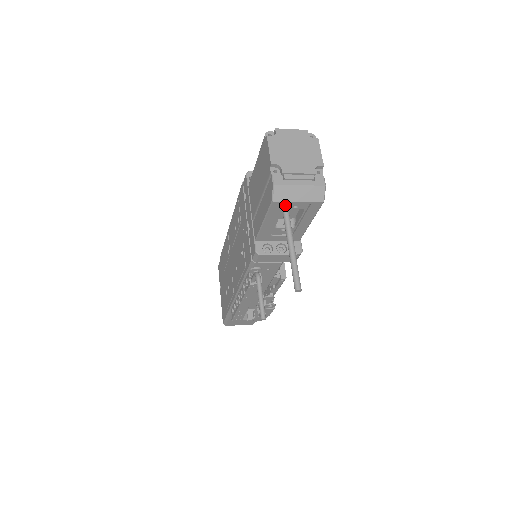
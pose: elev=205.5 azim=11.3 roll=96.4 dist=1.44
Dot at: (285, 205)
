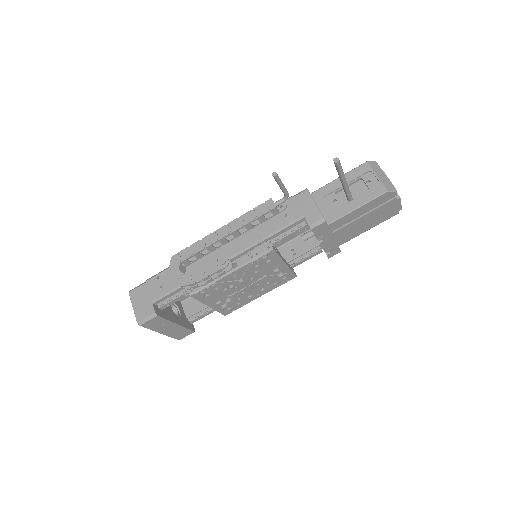
Dot at: (366, 175)
